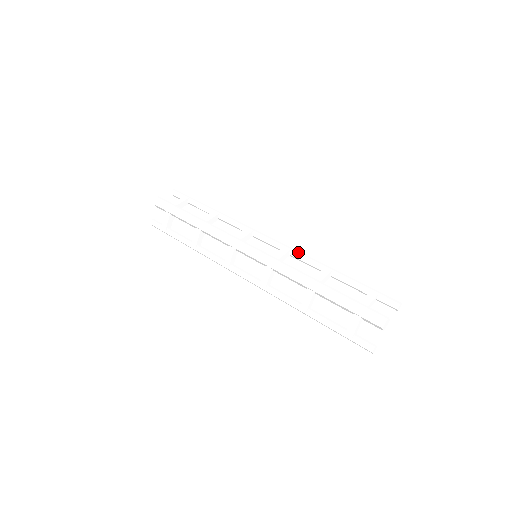
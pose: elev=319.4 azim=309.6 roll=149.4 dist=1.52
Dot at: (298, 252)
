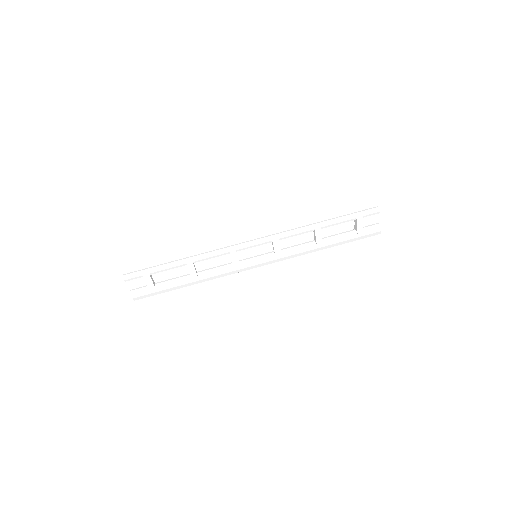
Dot at: (286, 237)
